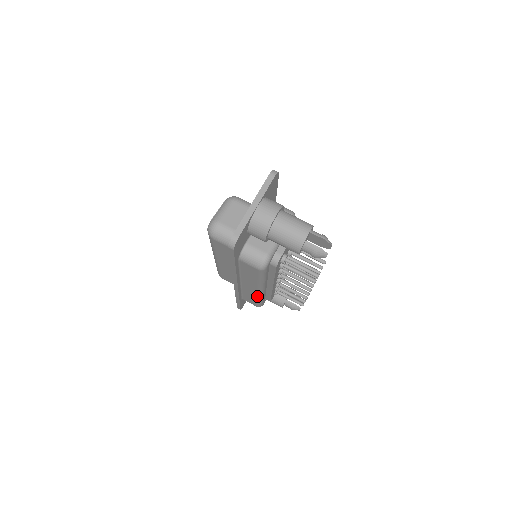
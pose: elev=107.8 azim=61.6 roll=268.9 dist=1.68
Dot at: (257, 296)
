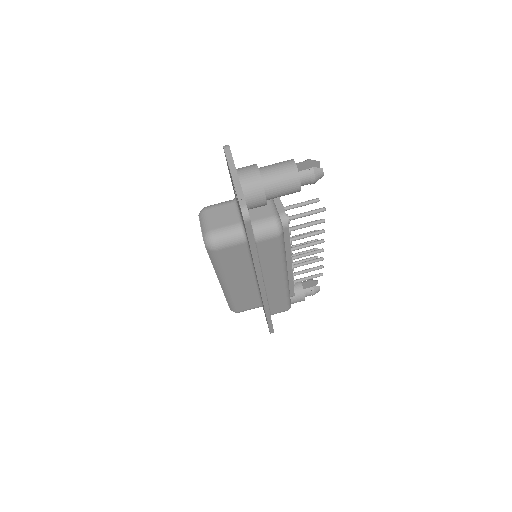
Dot at: (284, 289)
